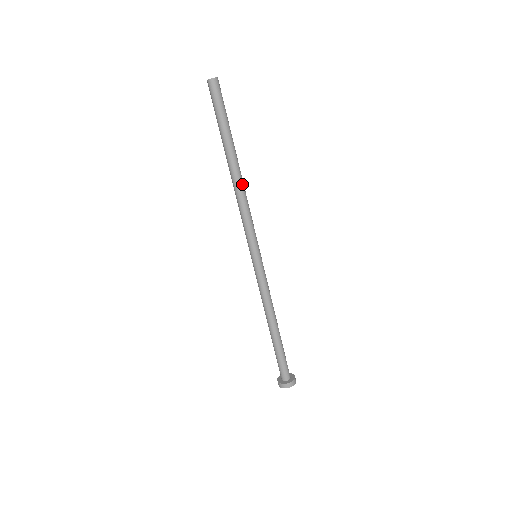
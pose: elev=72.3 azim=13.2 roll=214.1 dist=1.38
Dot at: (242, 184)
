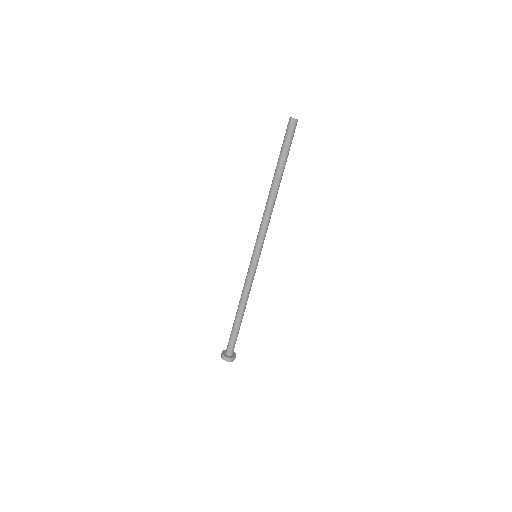
Dot at: occluded
